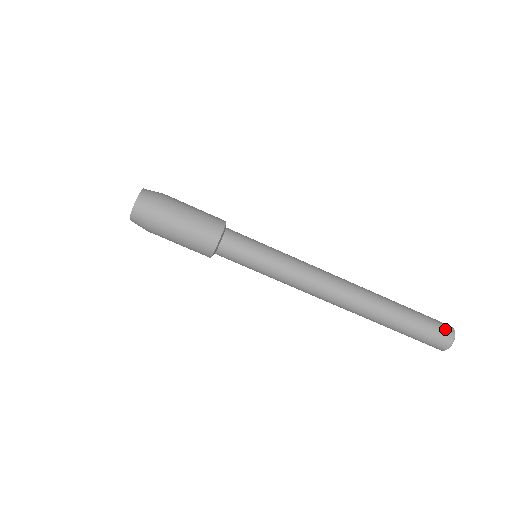
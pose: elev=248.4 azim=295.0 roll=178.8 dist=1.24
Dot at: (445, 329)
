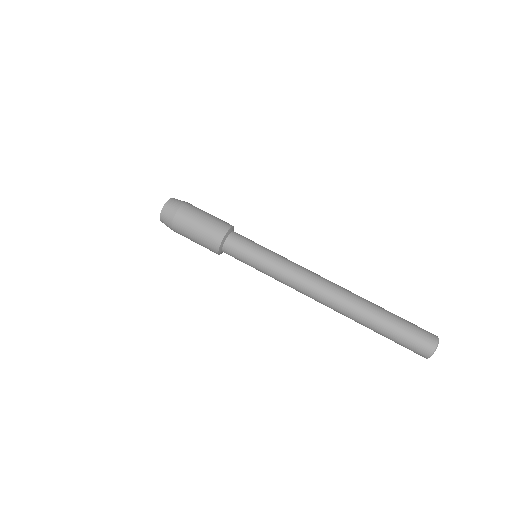
Dot at: (428, 334)
